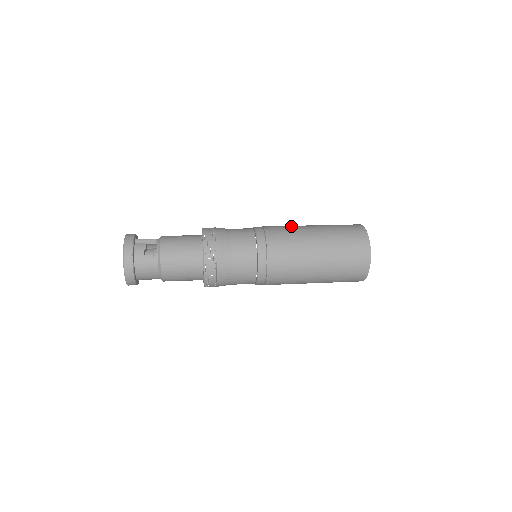
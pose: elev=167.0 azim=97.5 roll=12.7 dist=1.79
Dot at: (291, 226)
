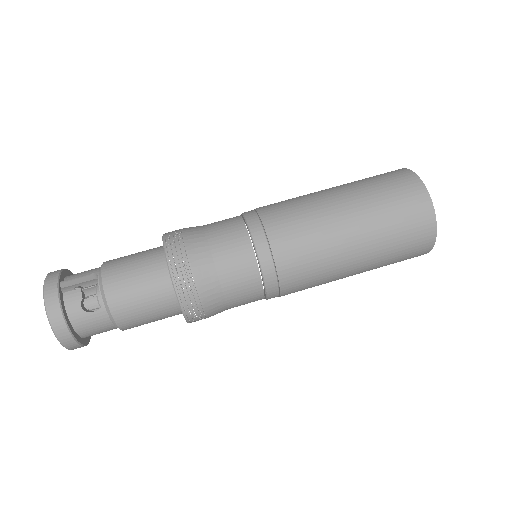
Dot at: (302, 202)
